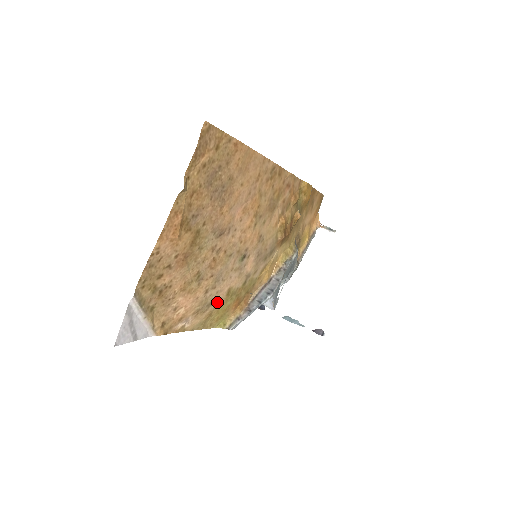
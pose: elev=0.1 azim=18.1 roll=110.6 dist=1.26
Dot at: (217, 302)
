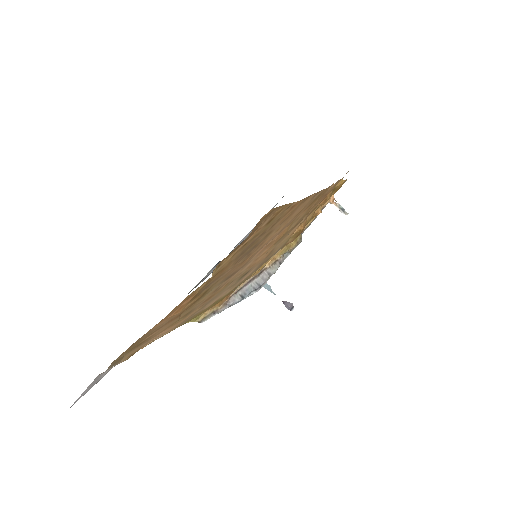
Dot at: (198, 313)
